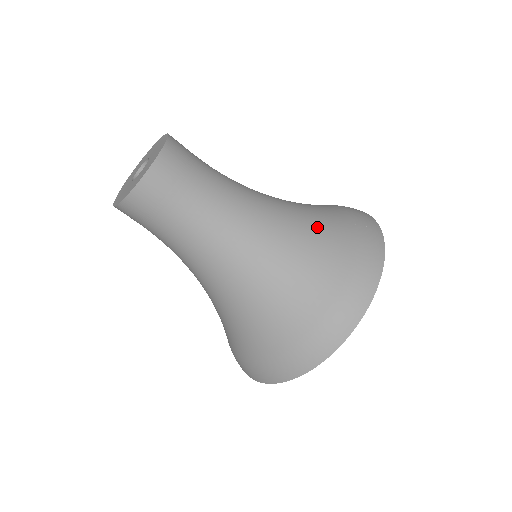
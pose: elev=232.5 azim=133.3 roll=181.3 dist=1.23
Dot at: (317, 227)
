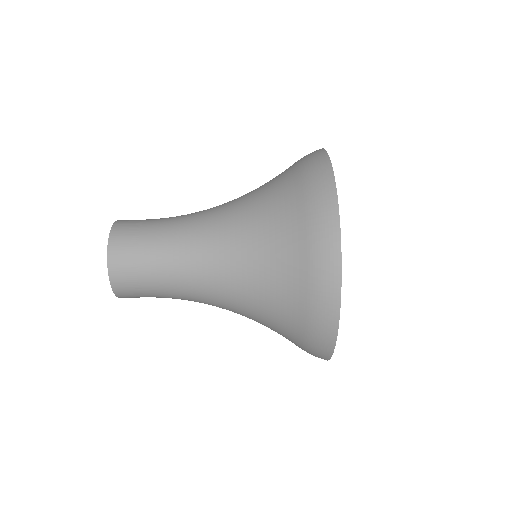
Dot at: occluded
